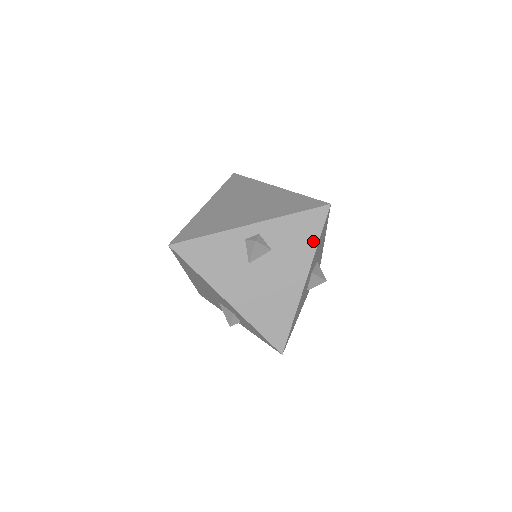
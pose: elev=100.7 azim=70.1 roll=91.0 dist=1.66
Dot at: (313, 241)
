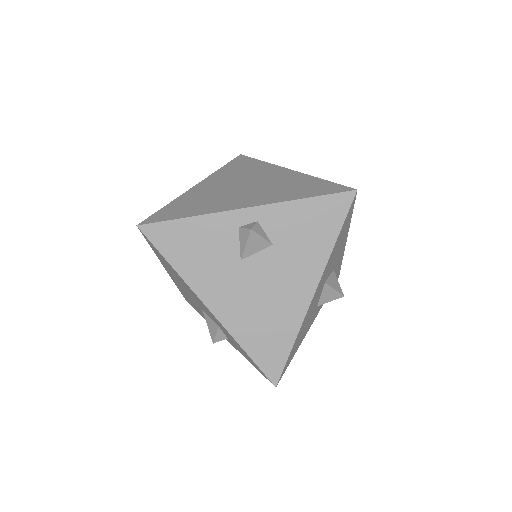
Dot at: (329, 238)
